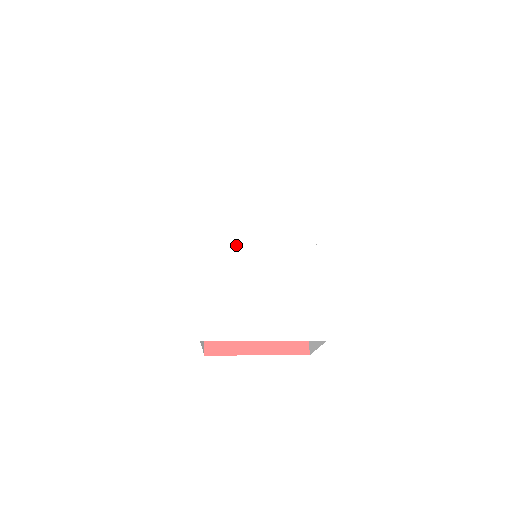
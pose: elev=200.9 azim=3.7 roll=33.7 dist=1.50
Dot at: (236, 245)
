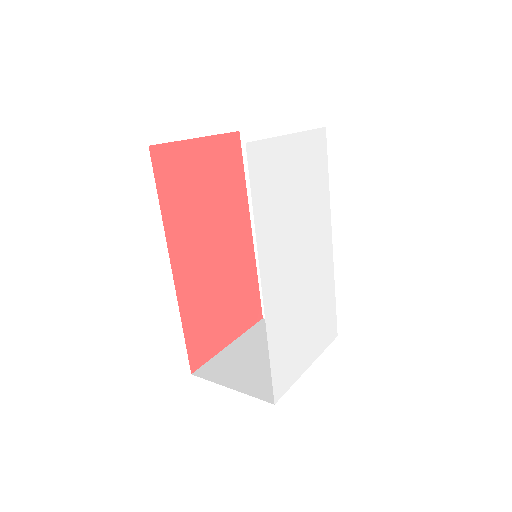
Dot at: (287, 279)
